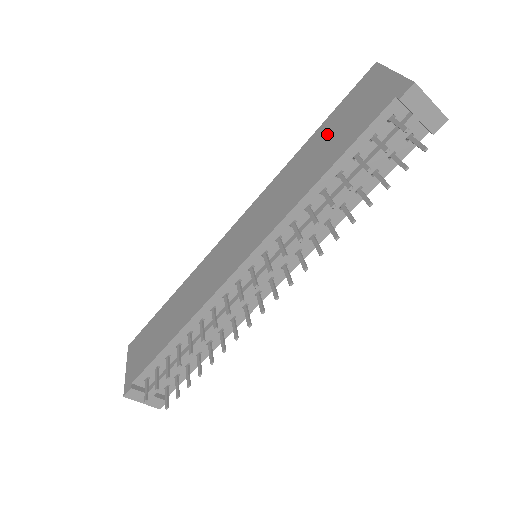
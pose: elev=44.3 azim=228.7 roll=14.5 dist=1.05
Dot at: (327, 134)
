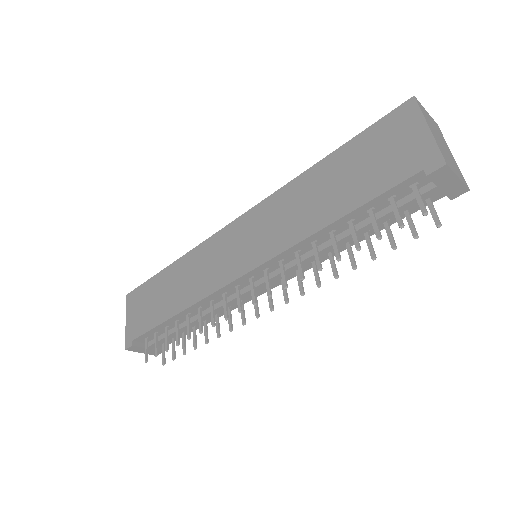
Dot at: (345, 166)
